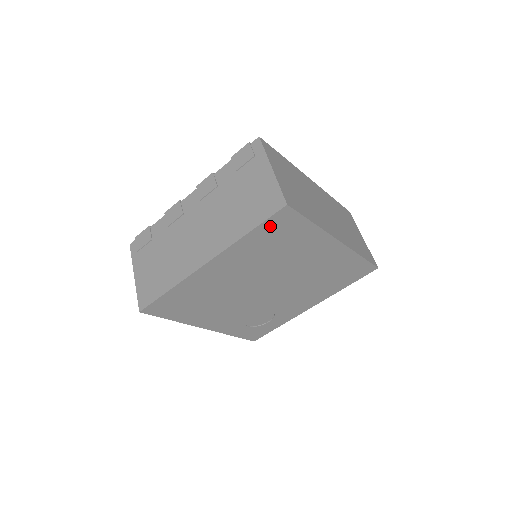
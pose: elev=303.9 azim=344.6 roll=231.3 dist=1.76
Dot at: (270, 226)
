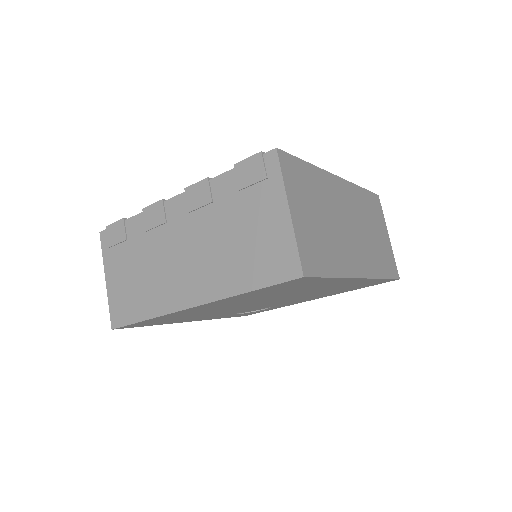
Dot at: (277, 286)
